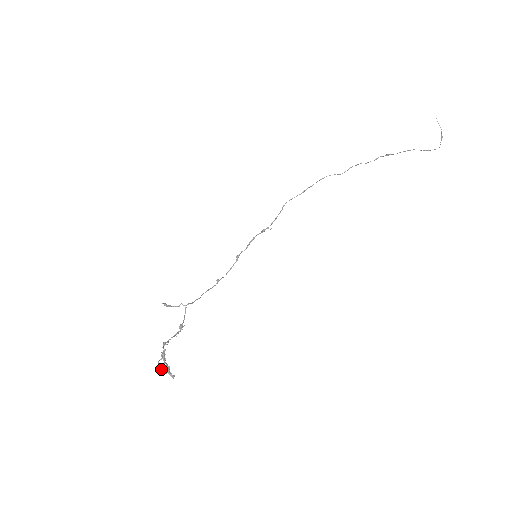
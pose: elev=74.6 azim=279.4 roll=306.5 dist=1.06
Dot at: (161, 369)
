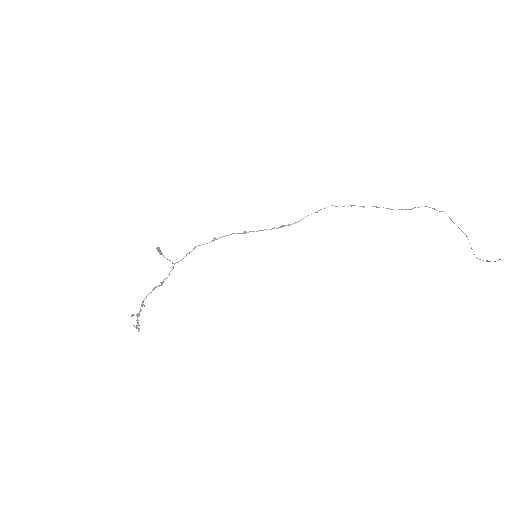
Dot at: occluded
